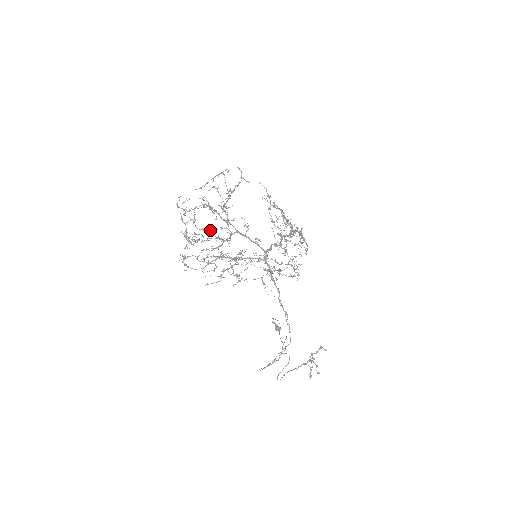
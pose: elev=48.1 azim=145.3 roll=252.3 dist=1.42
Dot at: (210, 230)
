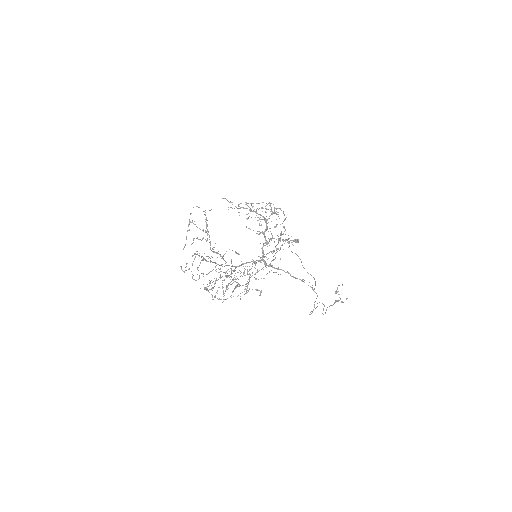
Dot at: occluded
